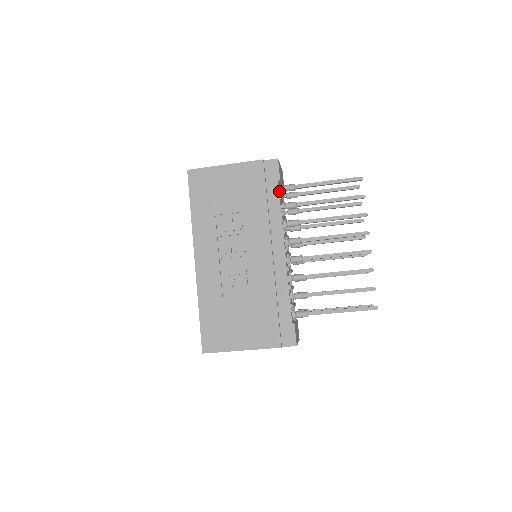
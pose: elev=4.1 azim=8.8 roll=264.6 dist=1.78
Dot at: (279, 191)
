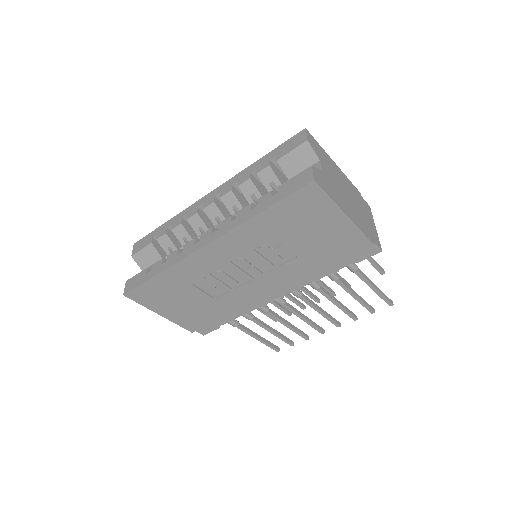
Dot at: occluded
